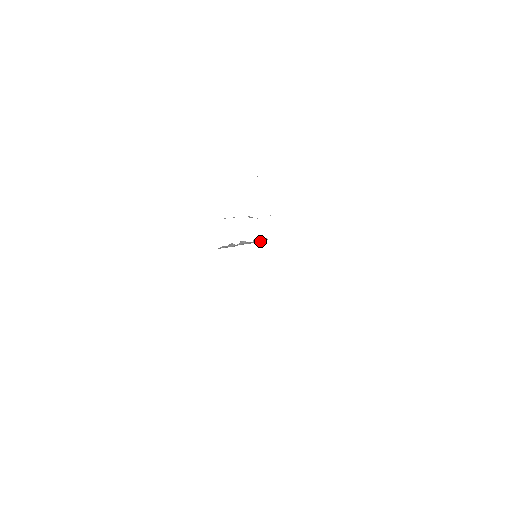
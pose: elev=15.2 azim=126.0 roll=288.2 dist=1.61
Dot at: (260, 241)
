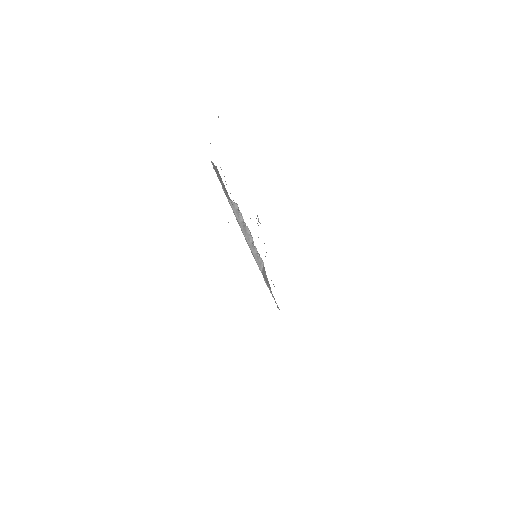
Dot at: (257, 259)
